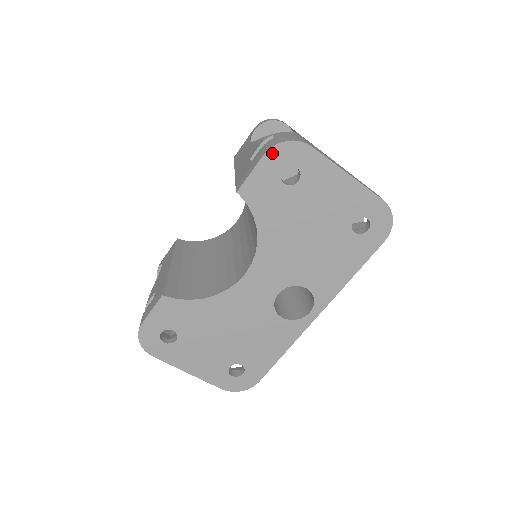
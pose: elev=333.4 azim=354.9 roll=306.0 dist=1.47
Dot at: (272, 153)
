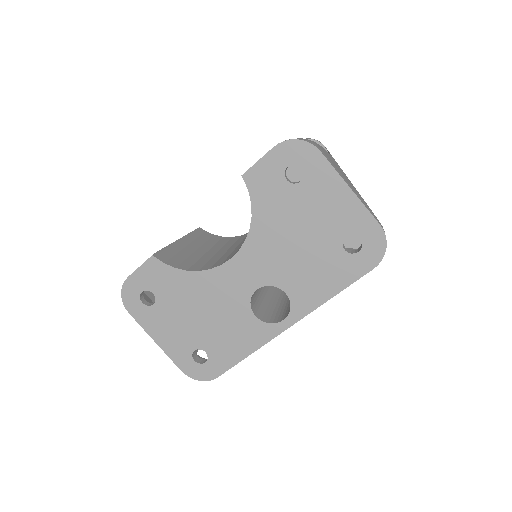
Dot at: (282, 147)
